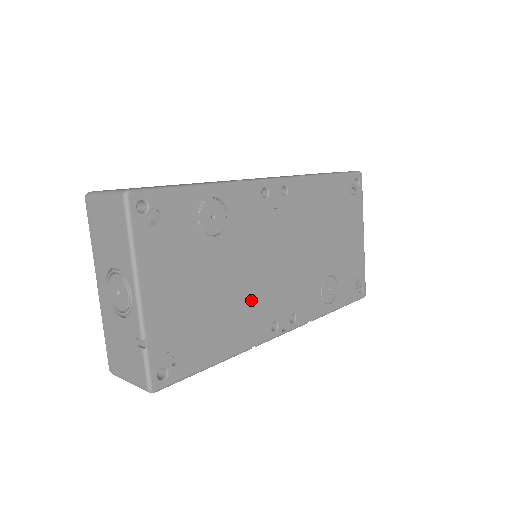
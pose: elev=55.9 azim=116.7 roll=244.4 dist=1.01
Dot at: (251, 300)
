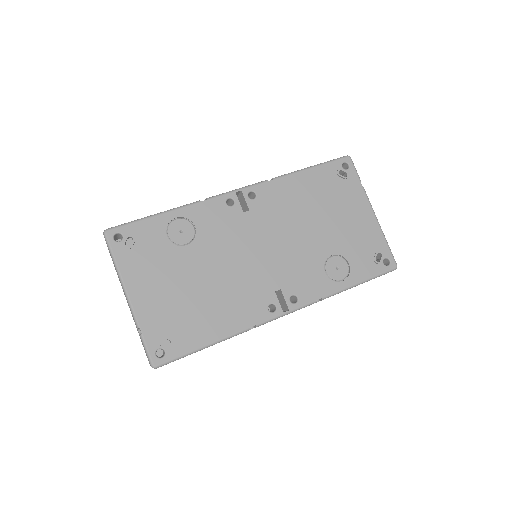
Dot at: (238, 289)
